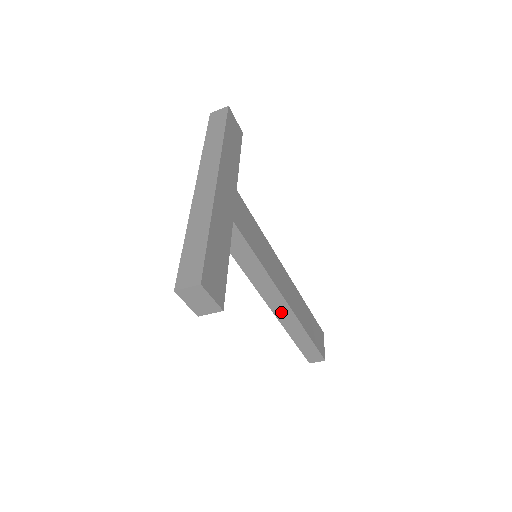
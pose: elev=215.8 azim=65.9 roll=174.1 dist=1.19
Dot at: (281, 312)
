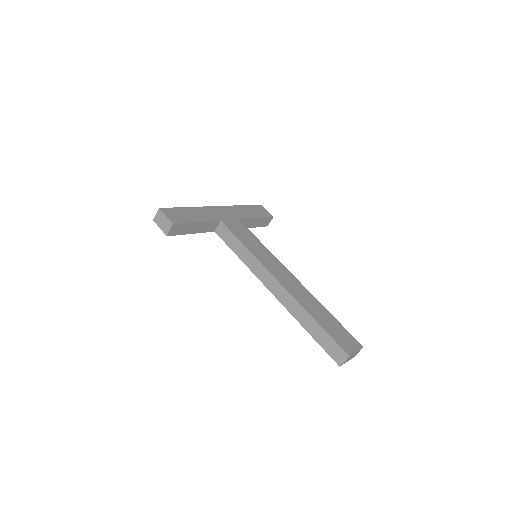
Dot at: (281, 295)
